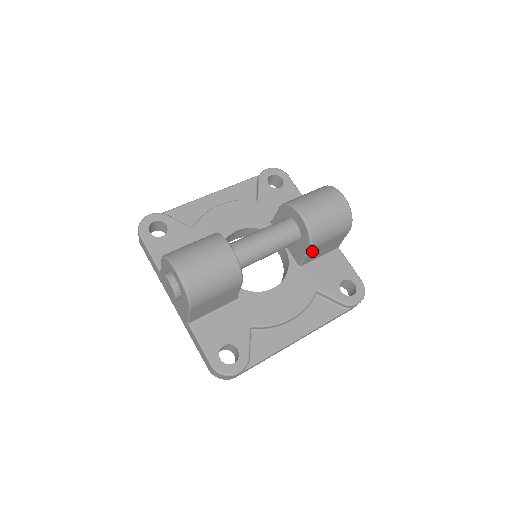
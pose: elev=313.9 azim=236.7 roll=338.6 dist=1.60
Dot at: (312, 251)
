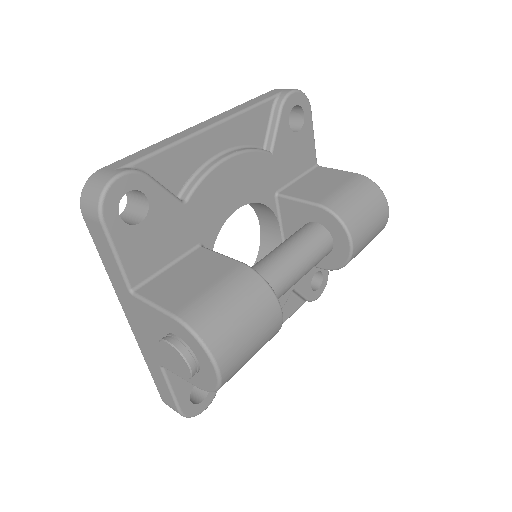
Dot at: occluded
